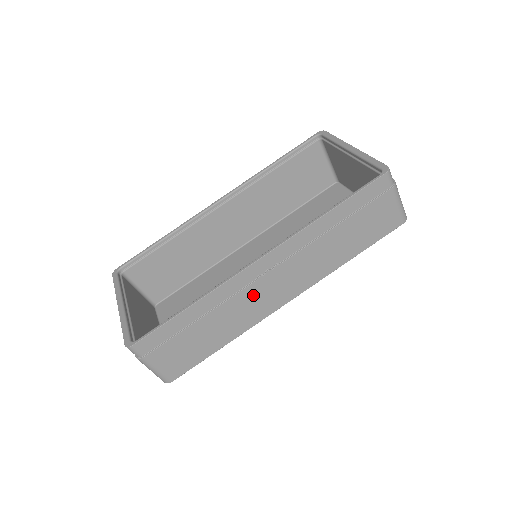
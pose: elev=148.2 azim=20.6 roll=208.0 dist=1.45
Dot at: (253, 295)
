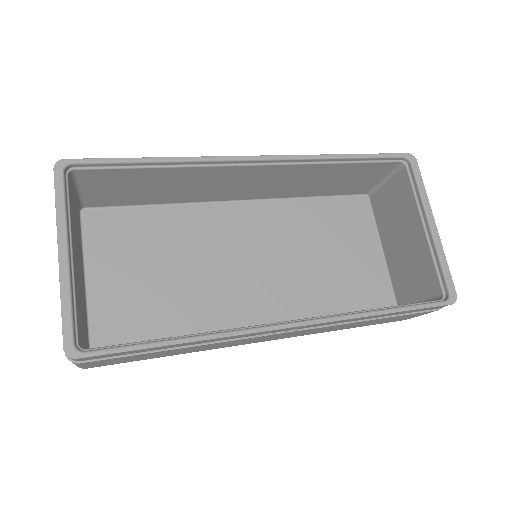
Dot at: (247, 340)
